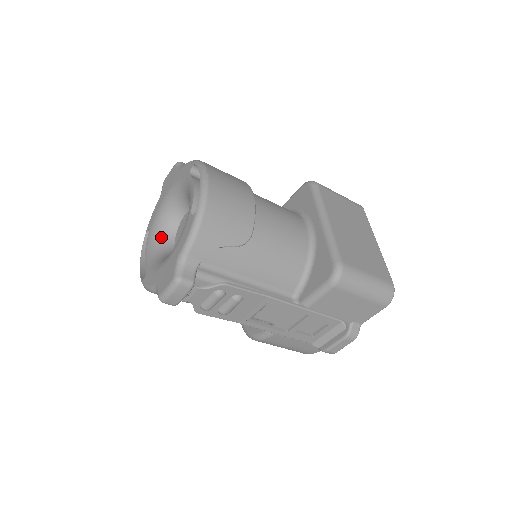
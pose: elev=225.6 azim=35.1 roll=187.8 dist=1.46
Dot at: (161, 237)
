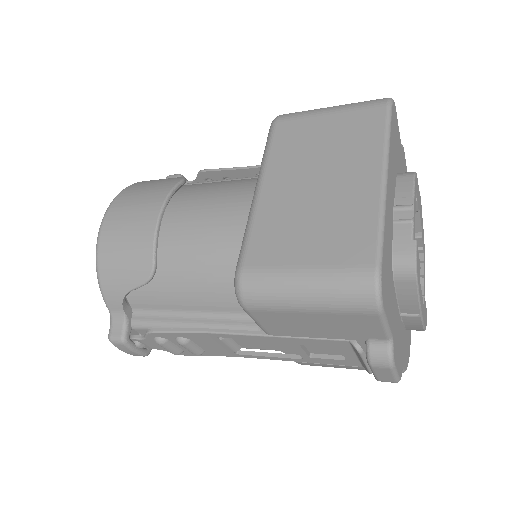
Dot at: occluded
